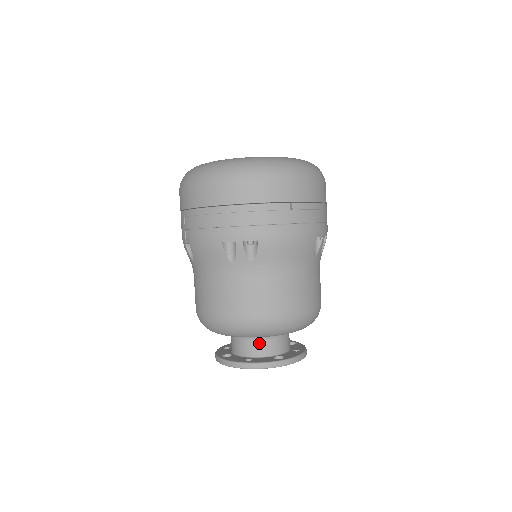
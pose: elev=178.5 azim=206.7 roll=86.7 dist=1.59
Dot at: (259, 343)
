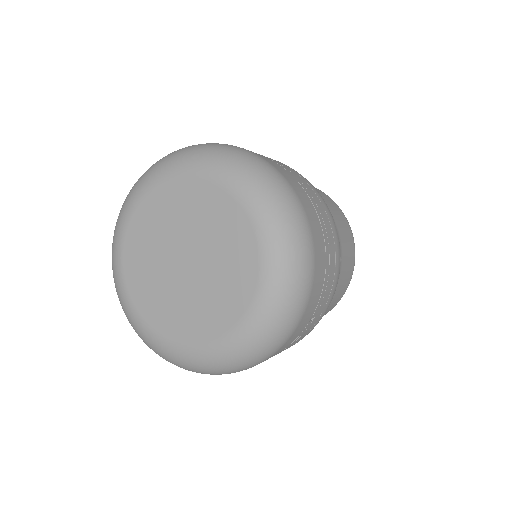
Dot at: occluded
